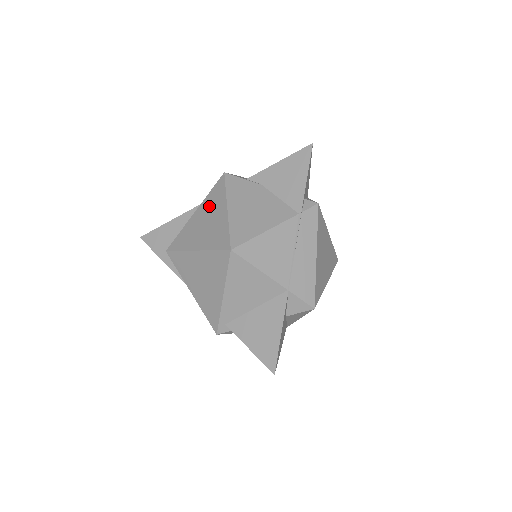
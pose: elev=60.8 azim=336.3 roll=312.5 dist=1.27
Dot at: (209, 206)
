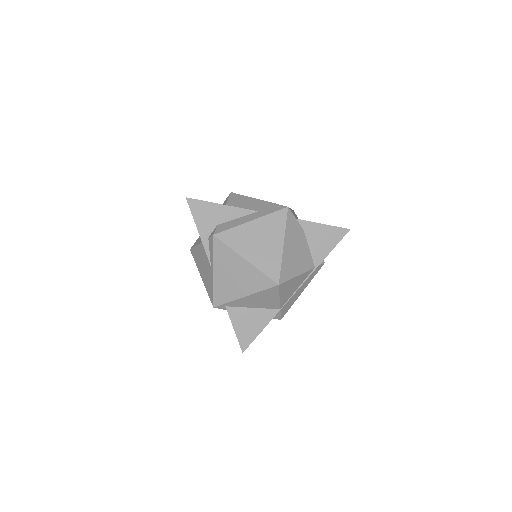
Dot at: (267, 228)
